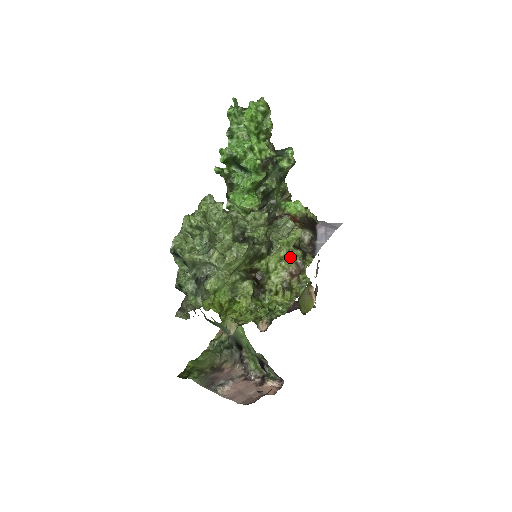
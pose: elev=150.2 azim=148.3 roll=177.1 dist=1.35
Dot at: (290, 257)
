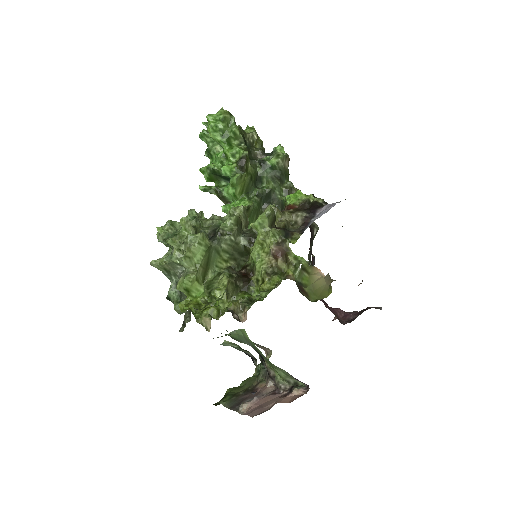
Dot at: (269, 239)
